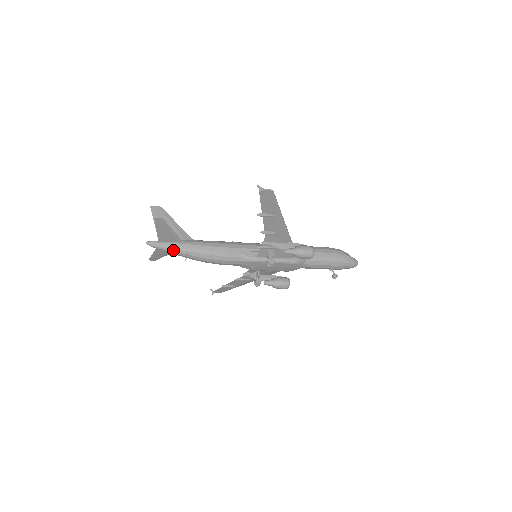
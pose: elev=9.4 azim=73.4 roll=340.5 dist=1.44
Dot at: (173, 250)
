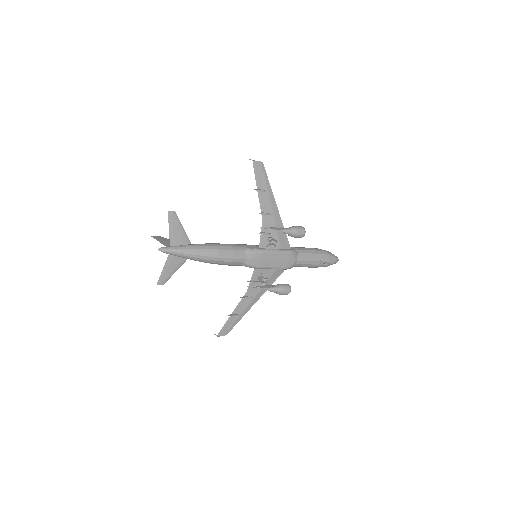
Dot at: (185, 250)
